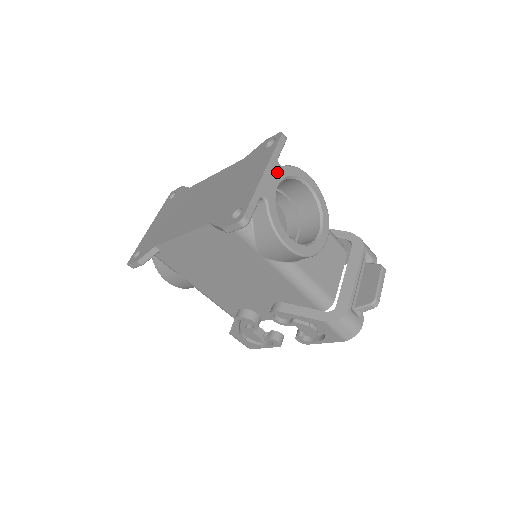
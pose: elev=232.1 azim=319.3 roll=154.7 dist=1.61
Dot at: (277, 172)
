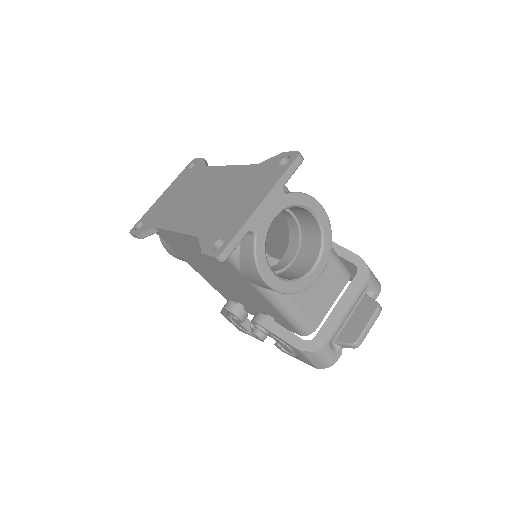
Dot at: (278, 201)
